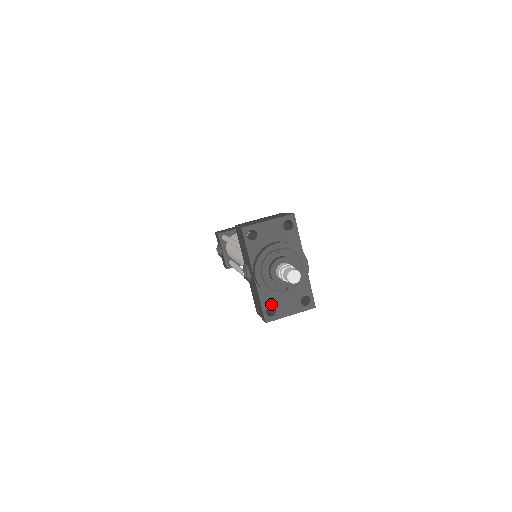
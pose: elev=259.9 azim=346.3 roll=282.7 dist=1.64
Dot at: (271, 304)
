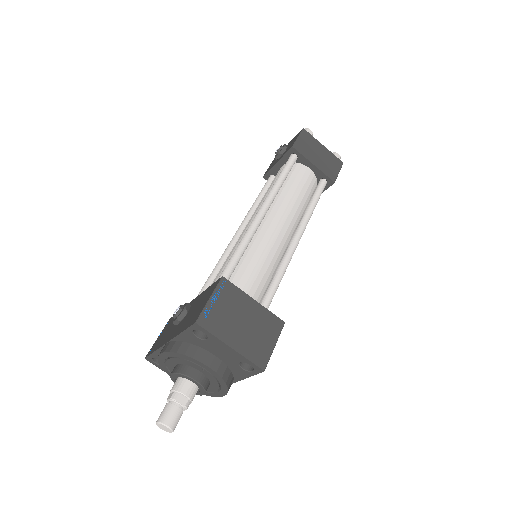
Dot at: occluded
